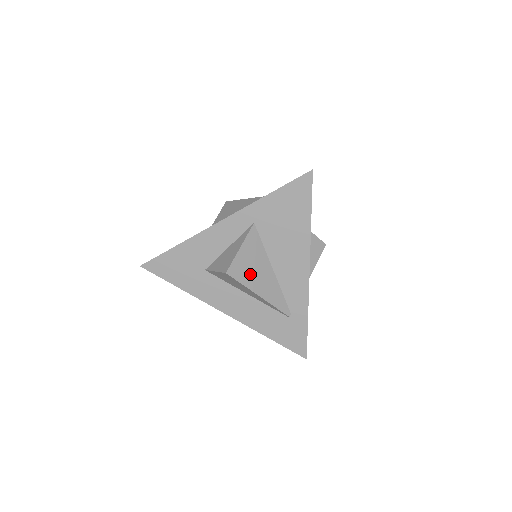
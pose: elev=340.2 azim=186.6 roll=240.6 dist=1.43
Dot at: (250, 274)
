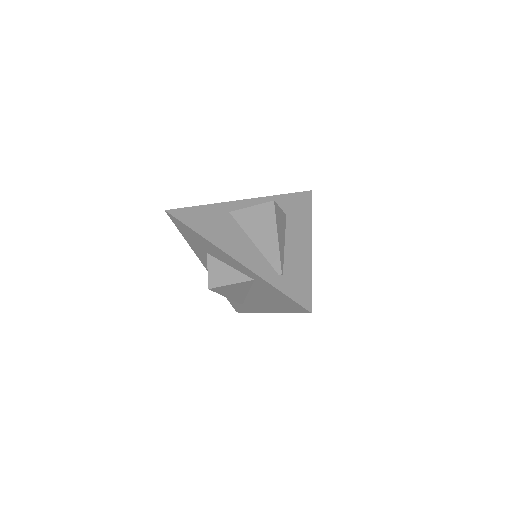
Dot at: (228, 291)
